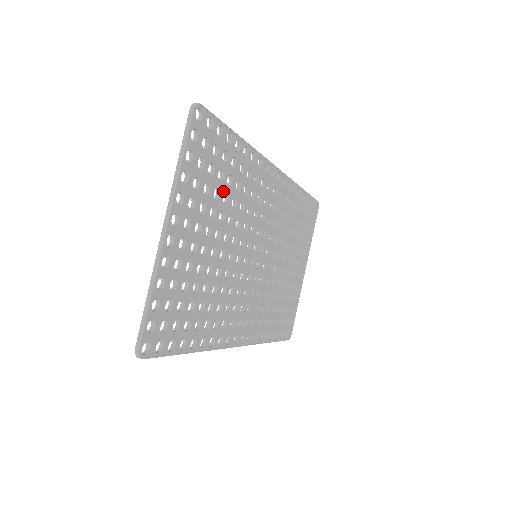
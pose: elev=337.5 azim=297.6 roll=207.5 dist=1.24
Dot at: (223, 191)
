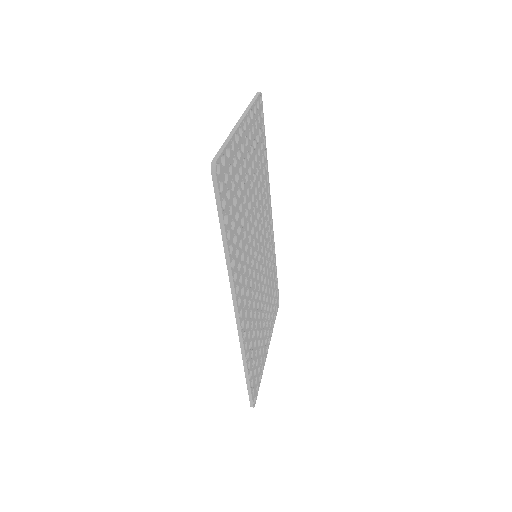
Dot at: (257, 164)
